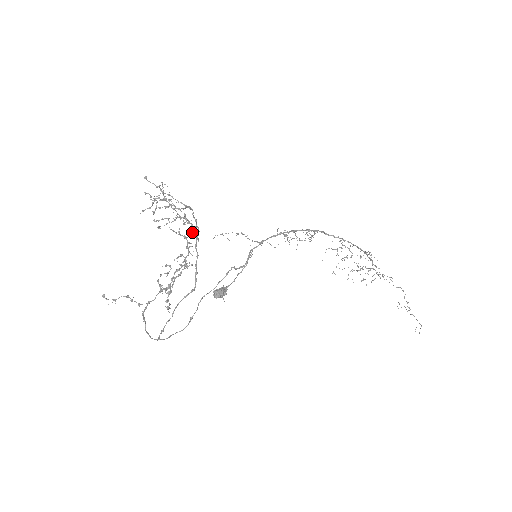
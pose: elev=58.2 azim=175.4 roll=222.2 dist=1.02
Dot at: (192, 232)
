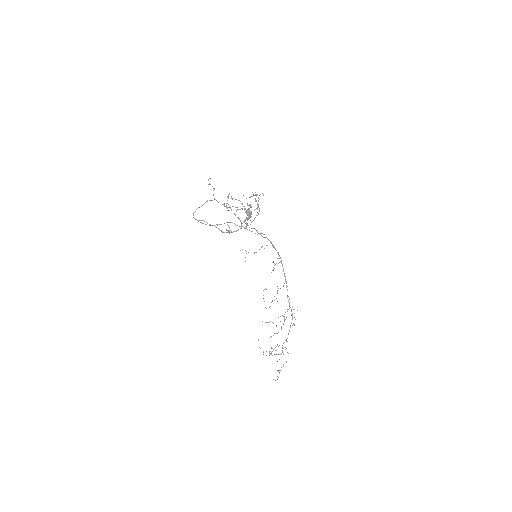
Dot at: occluded
